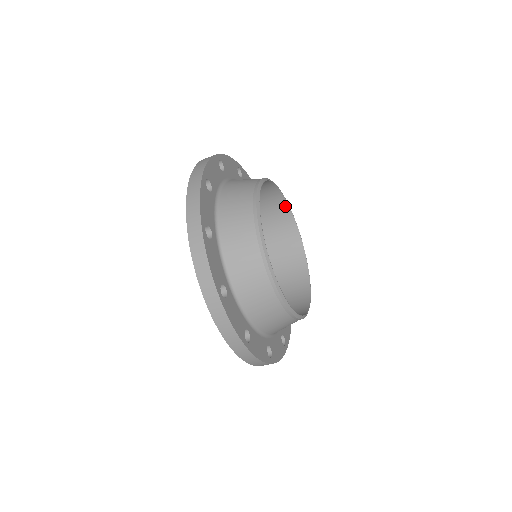
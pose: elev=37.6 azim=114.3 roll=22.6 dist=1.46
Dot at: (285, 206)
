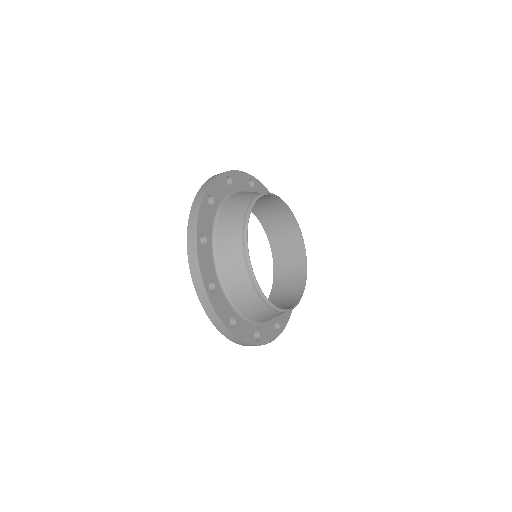
Dot at: (300, 237)
